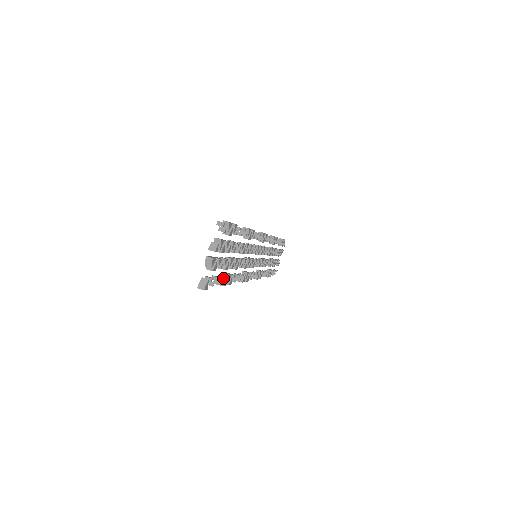
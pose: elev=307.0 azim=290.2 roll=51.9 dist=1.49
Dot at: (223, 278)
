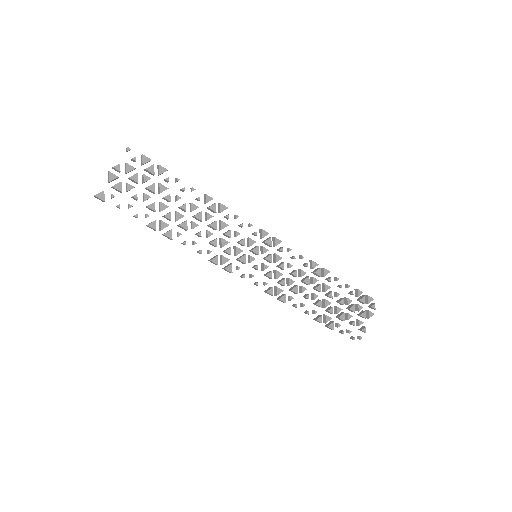
Dot at: (146, 215)
